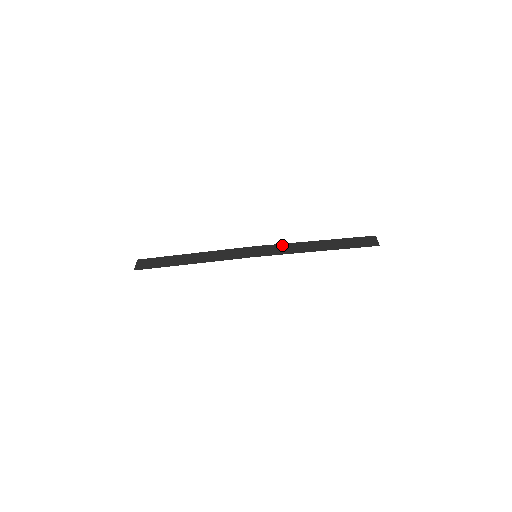
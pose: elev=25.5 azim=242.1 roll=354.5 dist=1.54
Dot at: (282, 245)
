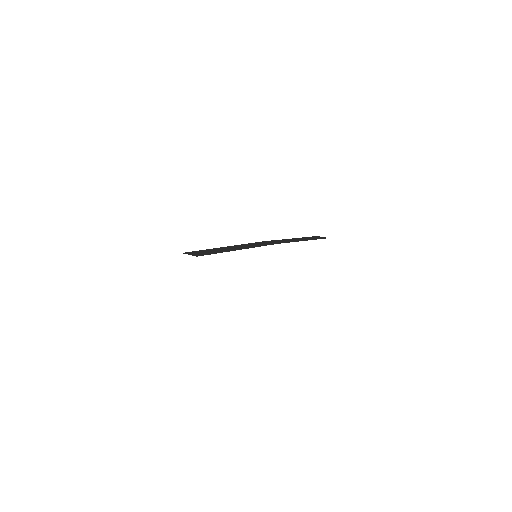
Dot at: (279, 240)
